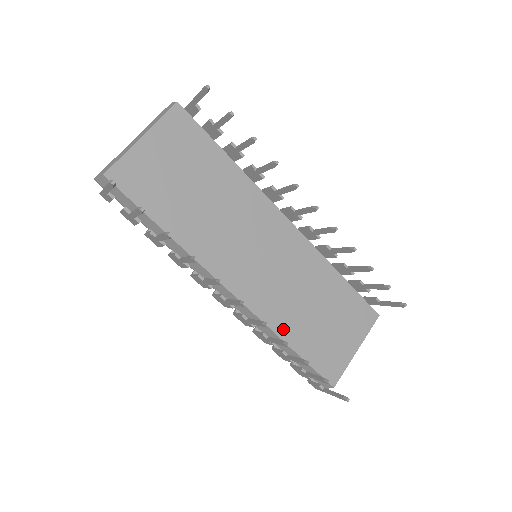
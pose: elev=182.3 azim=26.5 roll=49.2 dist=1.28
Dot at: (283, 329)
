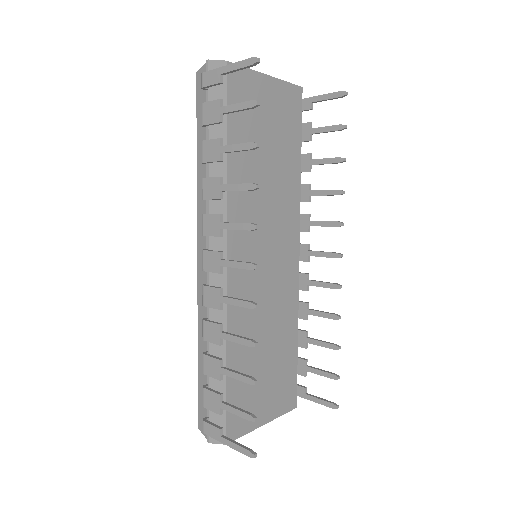
Dot at: occluded
